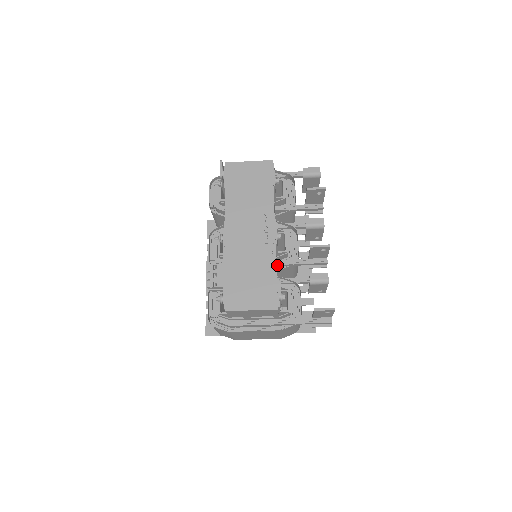
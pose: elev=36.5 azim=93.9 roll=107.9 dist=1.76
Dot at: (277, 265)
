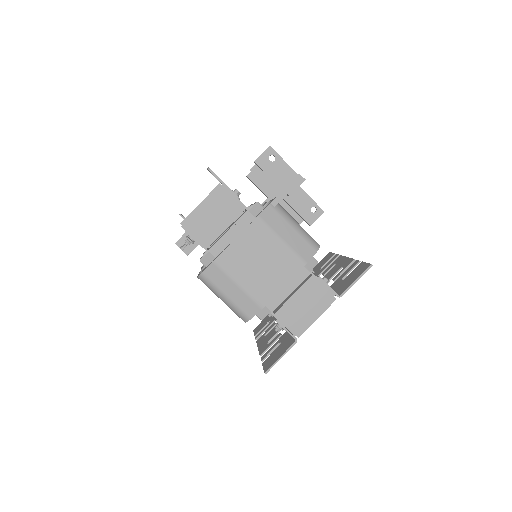
Dot at: occluded
